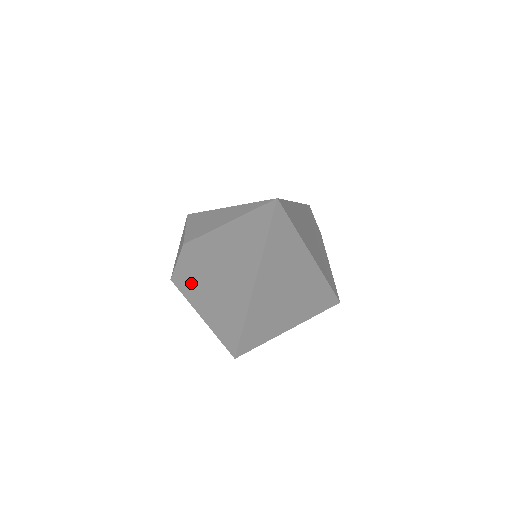
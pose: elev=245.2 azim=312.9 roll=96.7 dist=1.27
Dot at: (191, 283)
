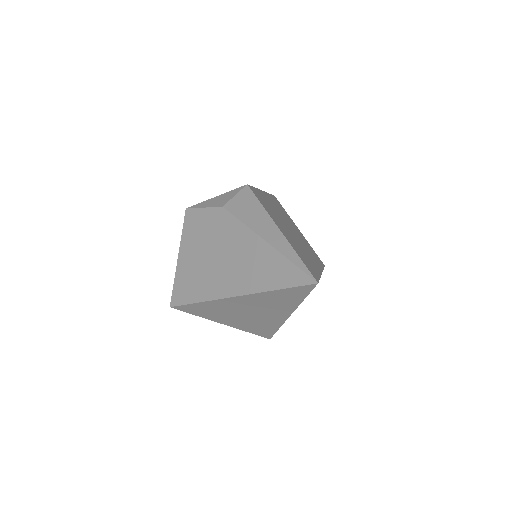
Dot at: (198, 232)
